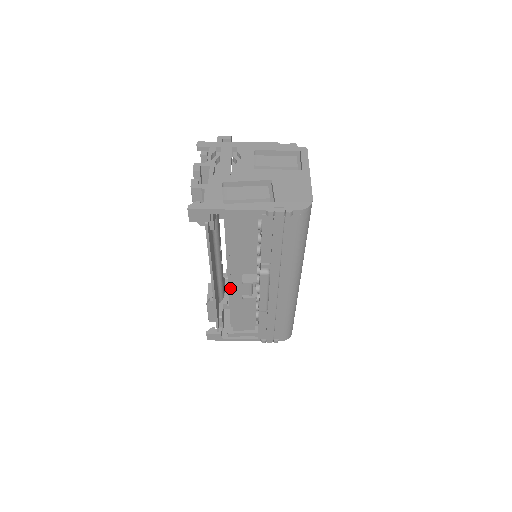
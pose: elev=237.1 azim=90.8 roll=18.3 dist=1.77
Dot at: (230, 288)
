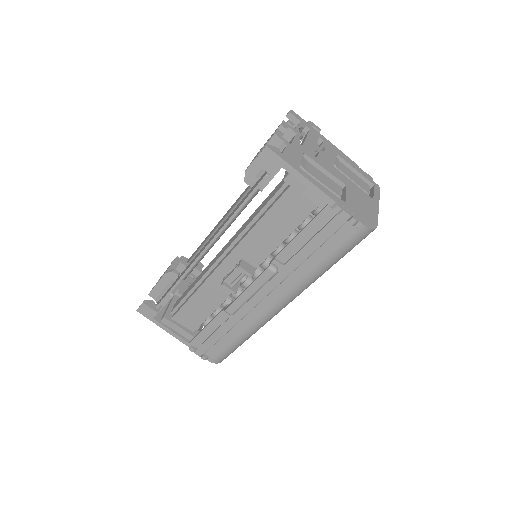
Dot at: (213, 268)
